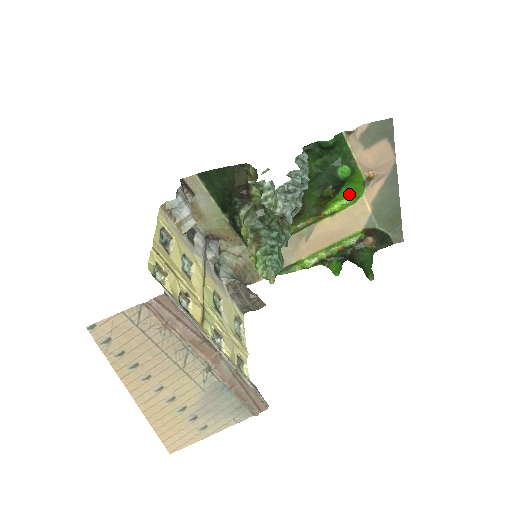
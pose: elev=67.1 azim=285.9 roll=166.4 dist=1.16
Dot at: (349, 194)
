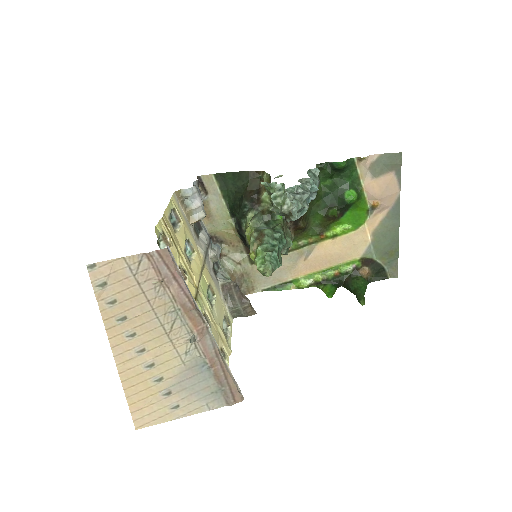
Dot at: (352, 219)
